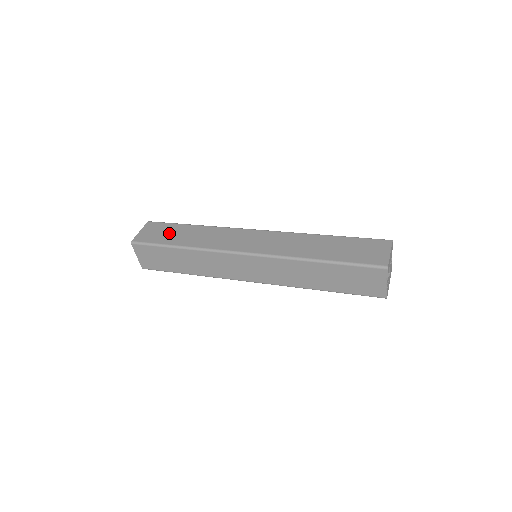
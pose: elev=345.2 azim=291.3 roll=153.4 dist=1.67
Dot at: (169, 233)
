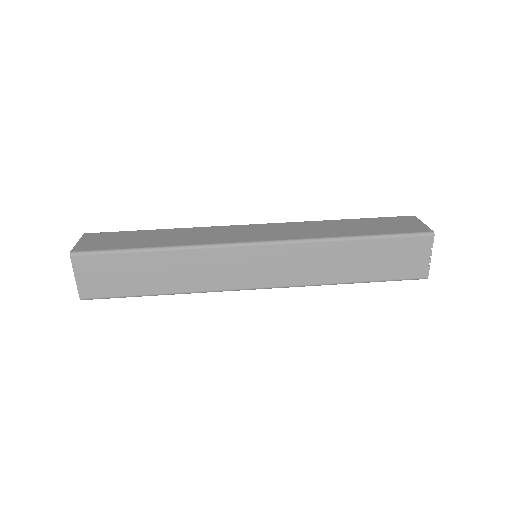
Dot at: (128, 239)
